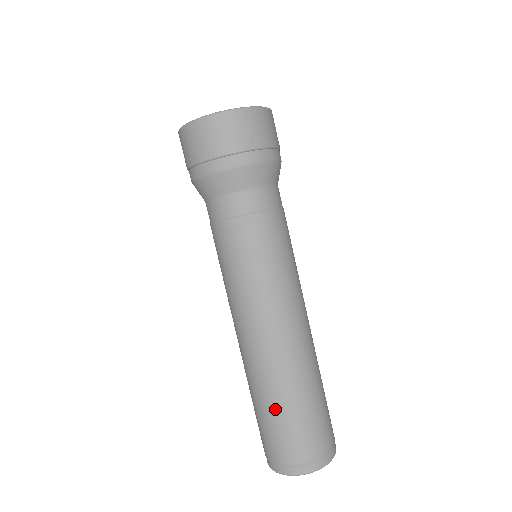
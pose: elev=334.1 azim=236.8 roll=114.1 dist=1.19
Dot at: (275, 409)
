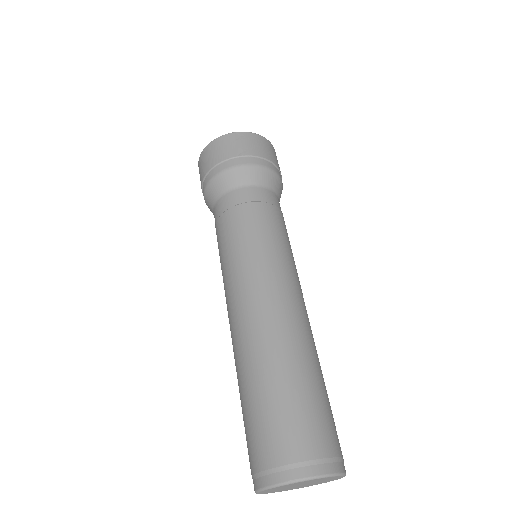
Dot at: (250, 394)
